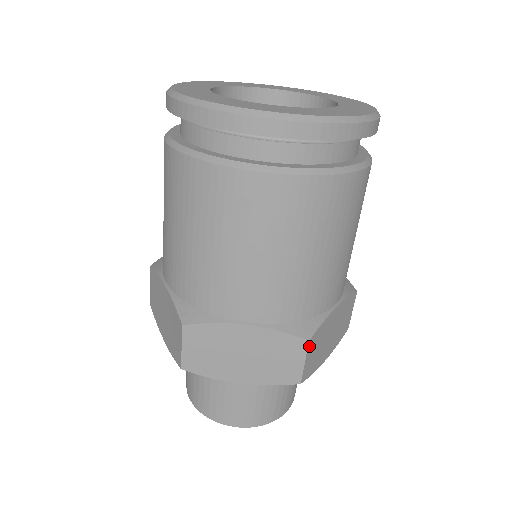
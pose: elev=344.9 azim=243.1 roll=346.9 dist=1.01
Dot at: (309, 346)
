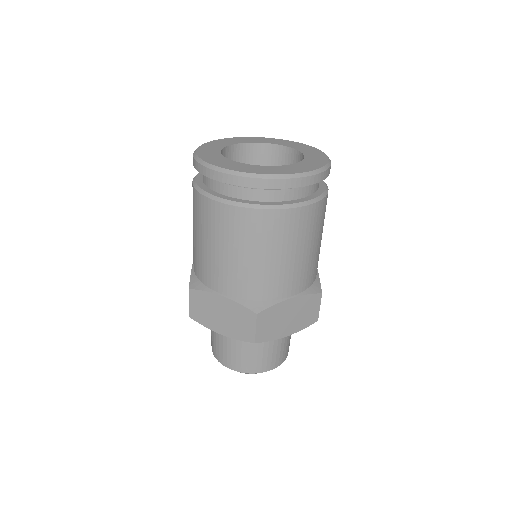
Dot at: (258, 318)
